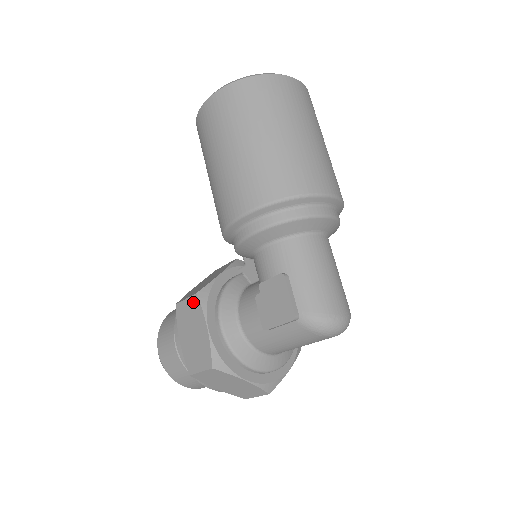
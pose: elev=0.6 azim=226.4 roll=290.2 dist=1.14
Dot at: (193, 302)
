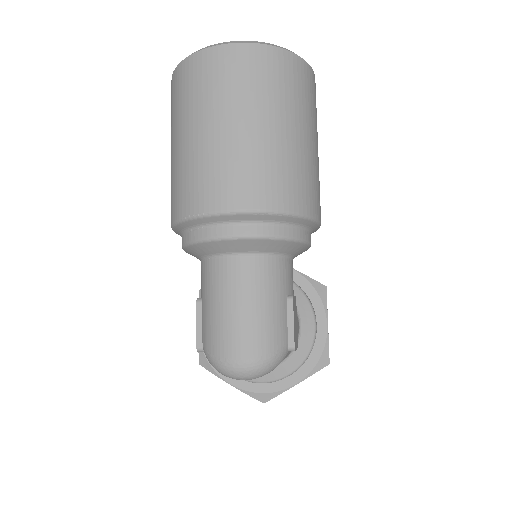
Dot at: occluded
